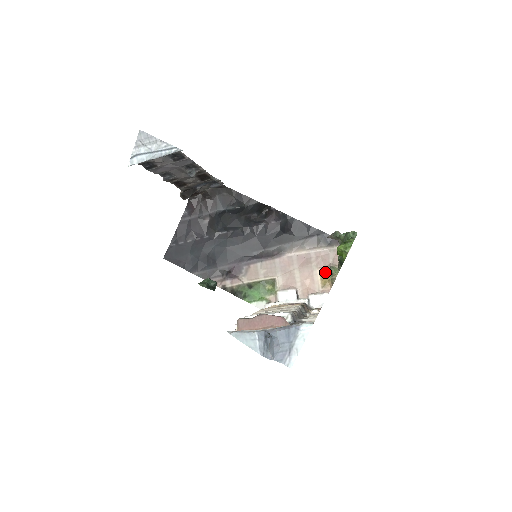
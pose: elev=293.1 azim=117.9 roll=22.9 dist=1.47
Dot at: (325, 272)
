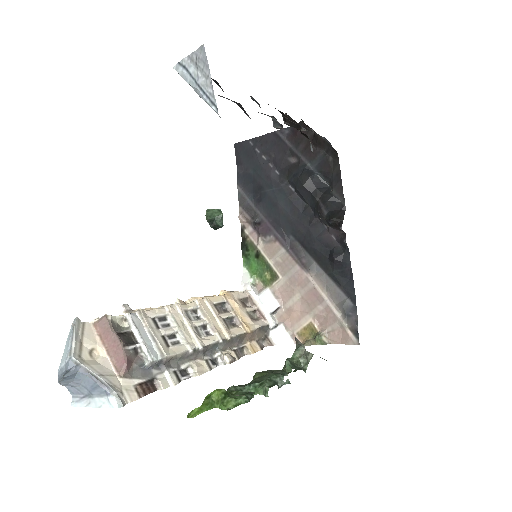
Dot at: (314, 328)
